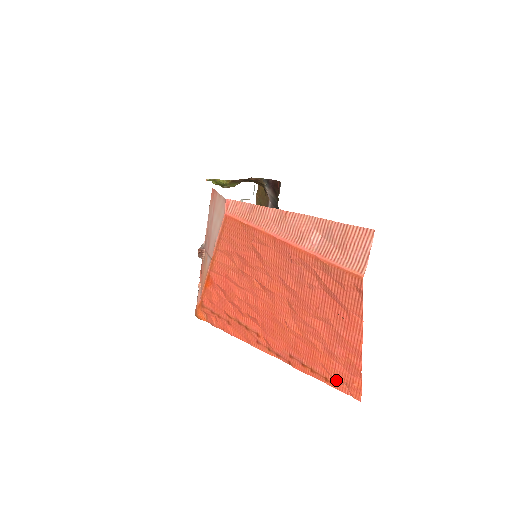
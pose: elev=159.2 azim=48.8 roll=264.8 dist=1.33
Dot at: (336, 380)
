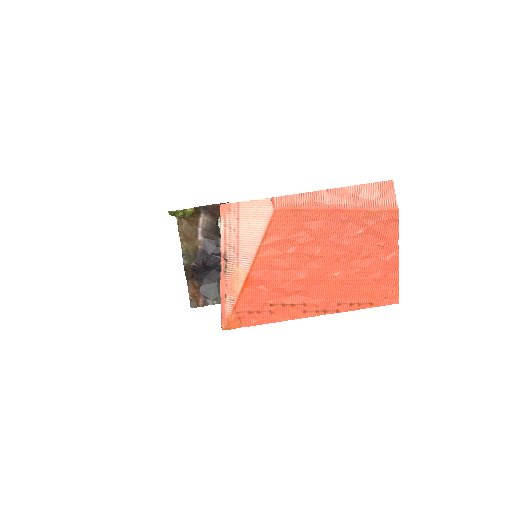
Dot at: (379, 299)
